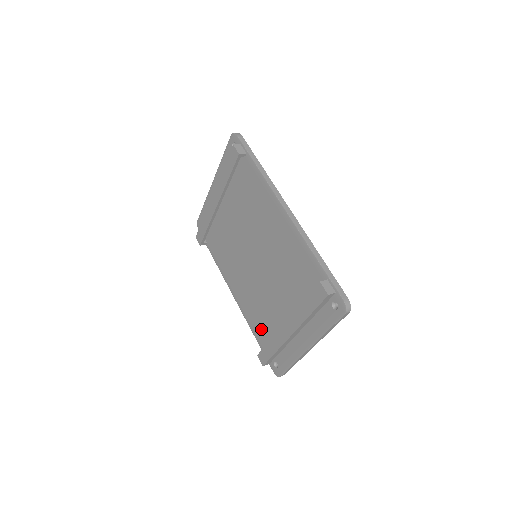
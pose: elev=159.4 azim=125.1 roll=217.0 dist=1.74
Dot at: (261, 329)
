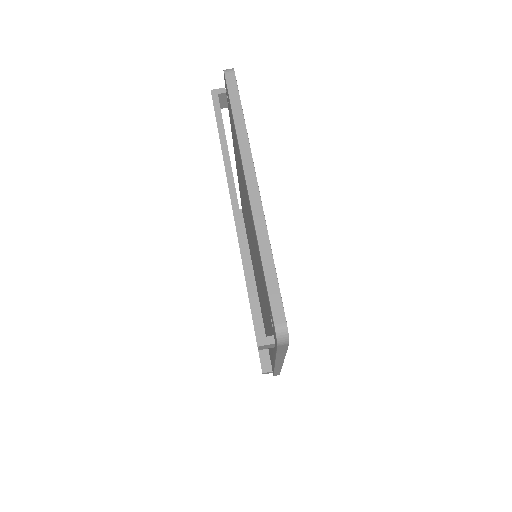
Dot at: occluded
